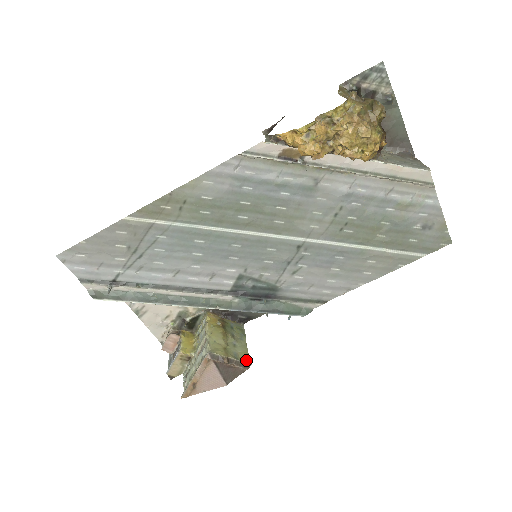
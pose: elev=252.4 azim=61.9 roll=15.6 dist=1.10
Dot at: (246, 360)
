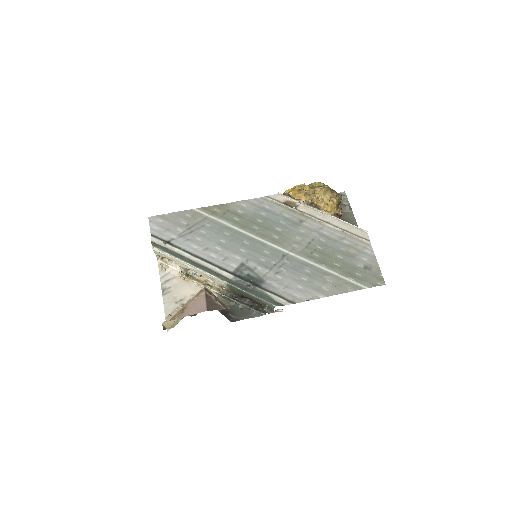
Dot at: (227, 307)
